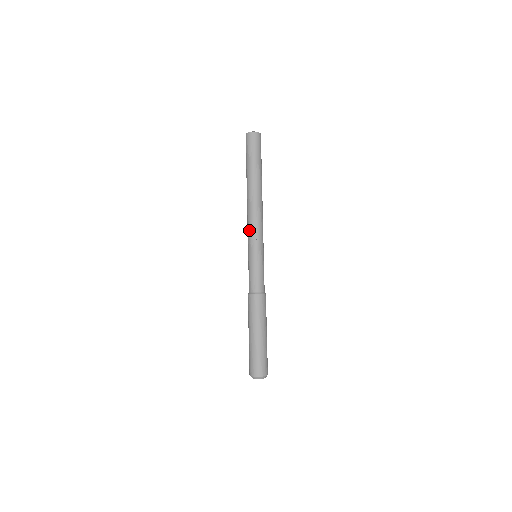
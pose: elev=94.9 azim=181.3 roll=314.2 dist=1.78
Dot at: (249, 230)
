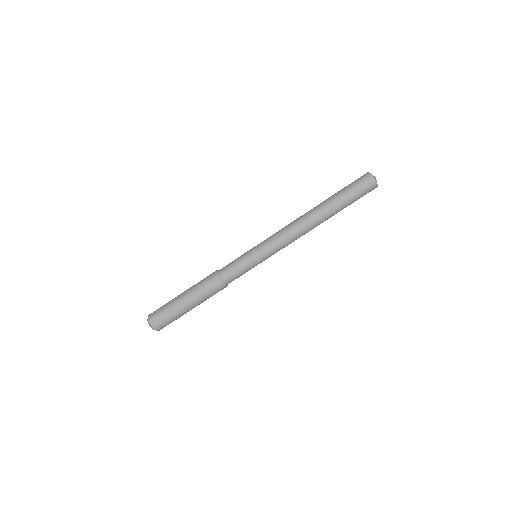
Dot at: occluded
